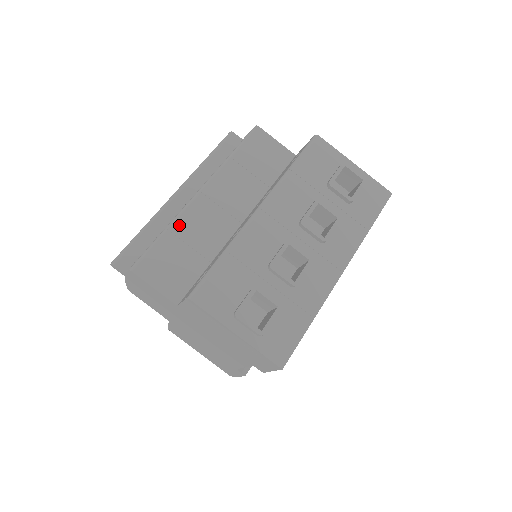
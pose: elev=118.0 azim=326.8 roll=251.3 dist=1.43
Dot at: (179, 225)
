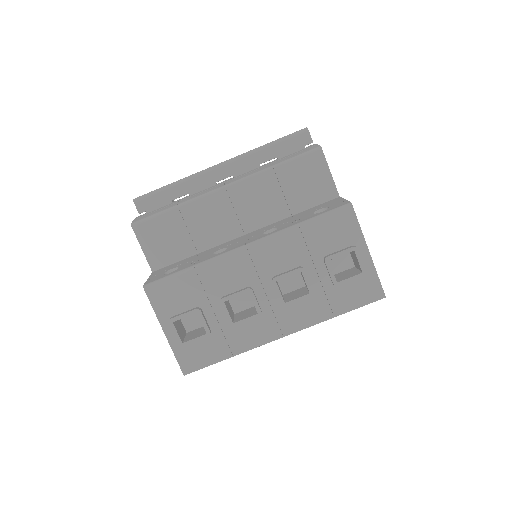
Dot at: (190, 208)
